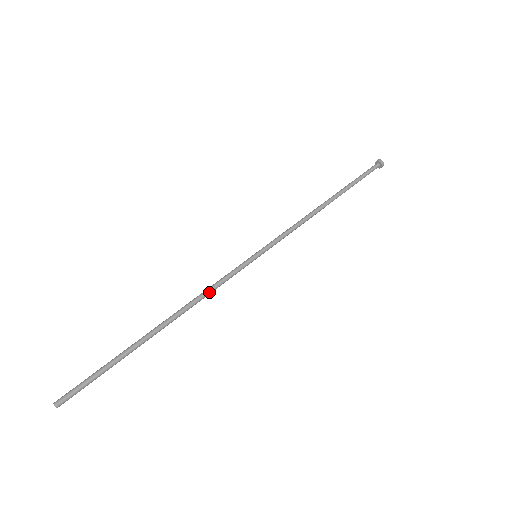
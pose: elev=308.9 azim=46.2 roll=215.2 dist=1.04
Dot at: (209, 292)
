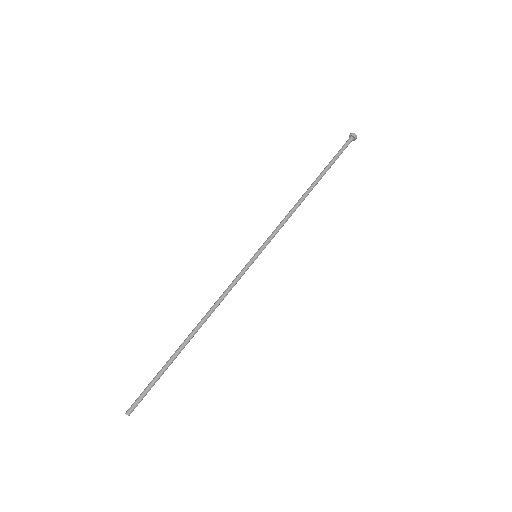
Dot at: occluded
